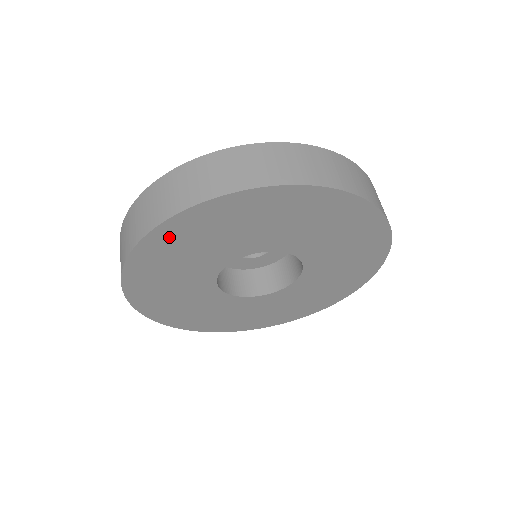
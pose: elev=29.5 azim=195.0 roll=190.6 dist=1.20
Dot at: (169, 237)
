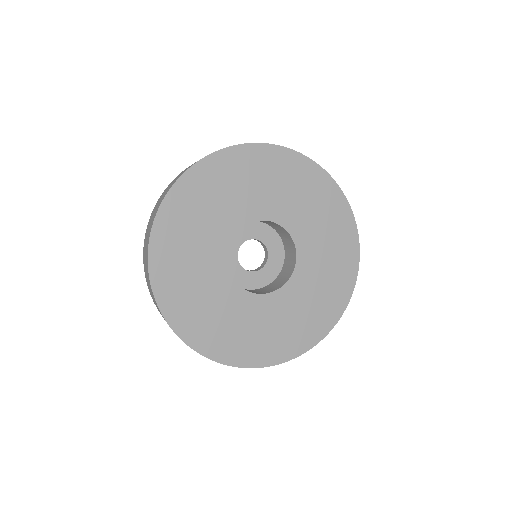
Dot at: (164, 268)
